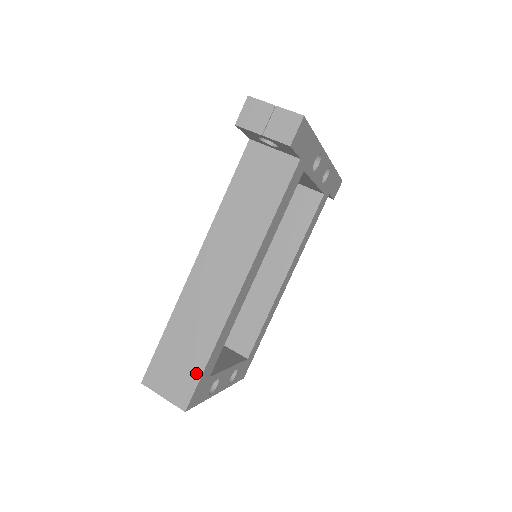
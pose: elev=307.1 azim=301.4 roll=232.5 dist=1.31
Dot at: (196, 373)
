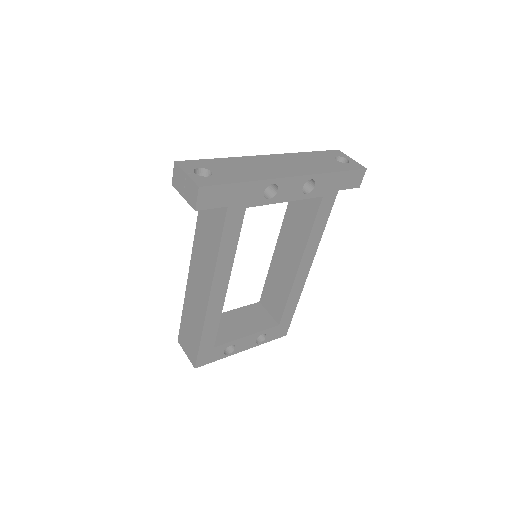
Dot at: (196, 347)
